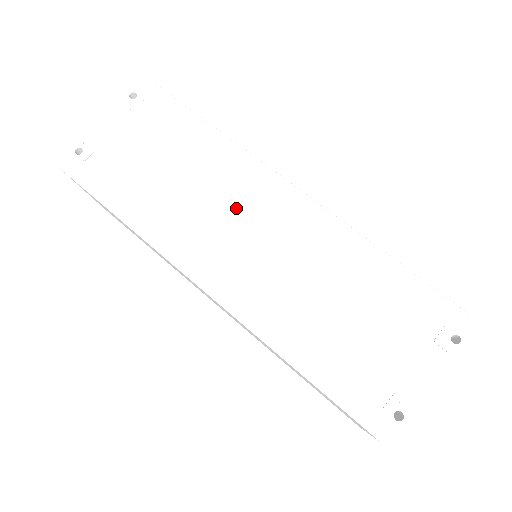
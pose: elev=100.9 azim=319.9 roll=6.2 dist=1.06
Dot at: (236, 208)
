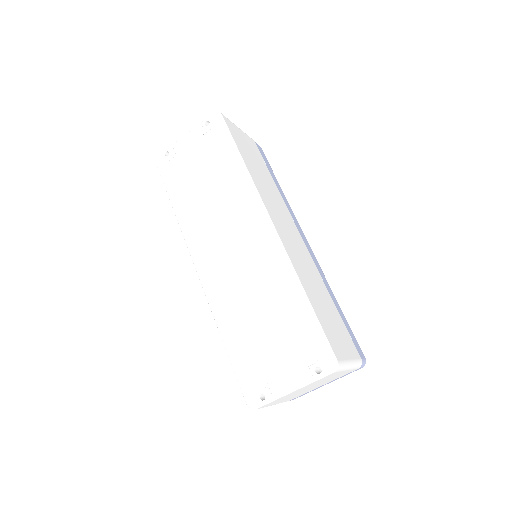
Dot at: (232, 225)
